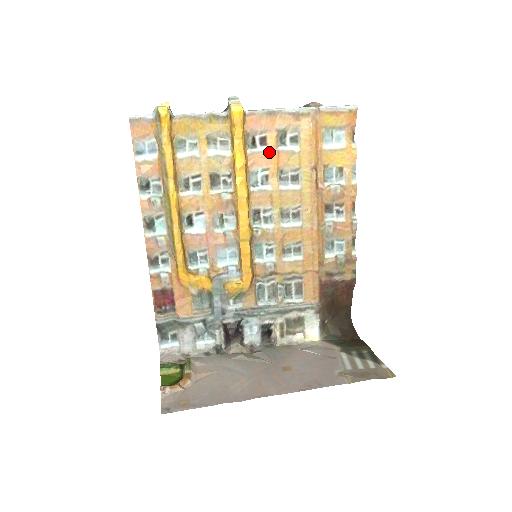
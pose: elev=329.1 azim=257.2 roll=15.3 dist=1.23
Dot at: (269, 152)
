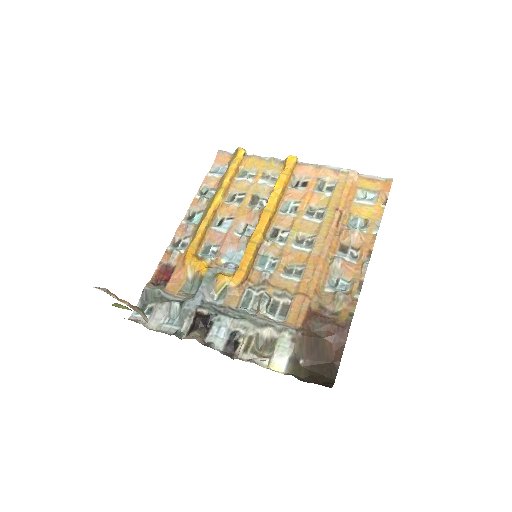
Dot at: (305, 191)
